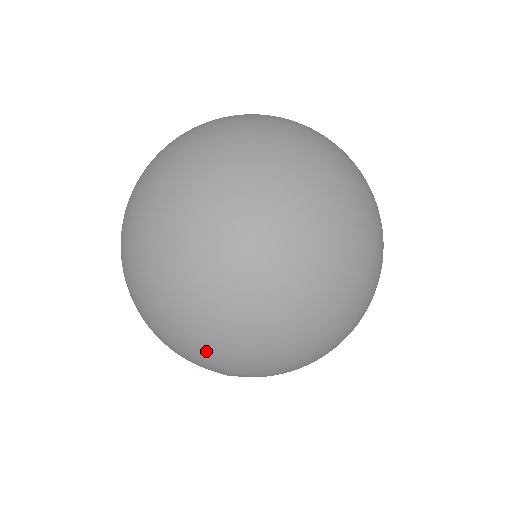
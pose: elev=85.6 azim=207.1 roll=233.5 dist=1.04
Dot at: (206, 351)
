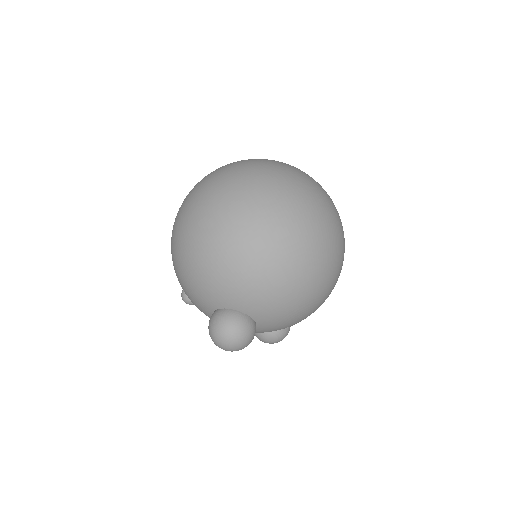
Dot at: (302, 237)
